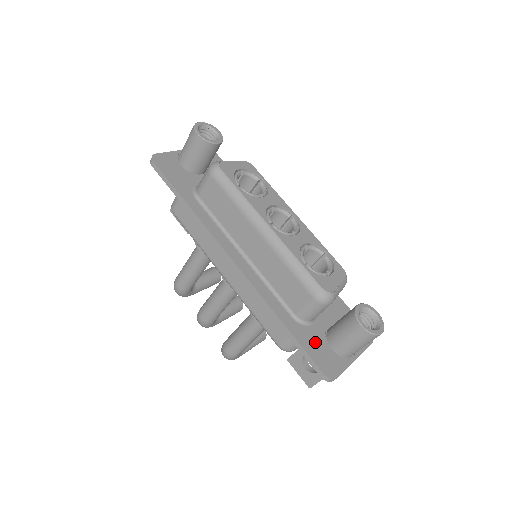
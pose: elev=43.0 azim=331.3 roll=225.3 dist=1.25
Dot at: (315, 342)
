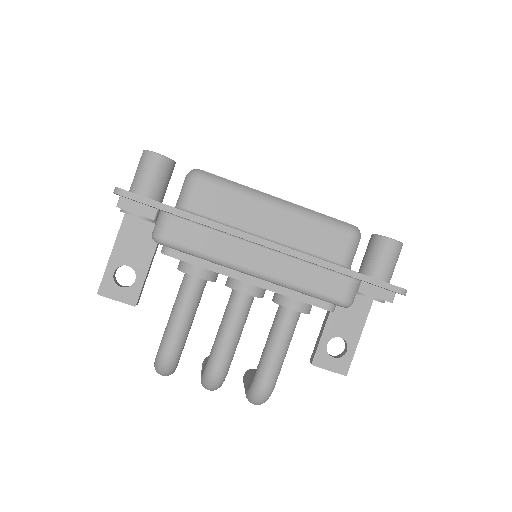
Dot at: occluded
